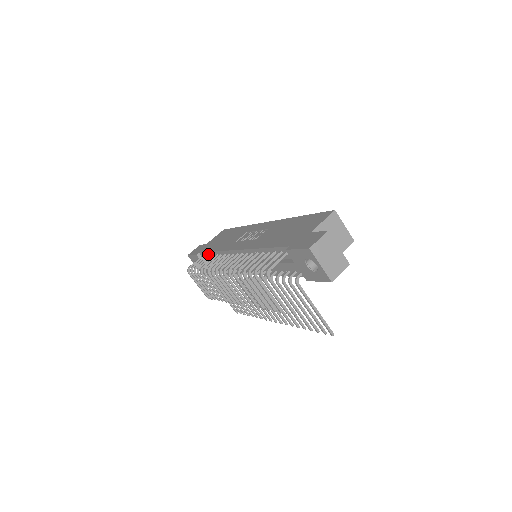
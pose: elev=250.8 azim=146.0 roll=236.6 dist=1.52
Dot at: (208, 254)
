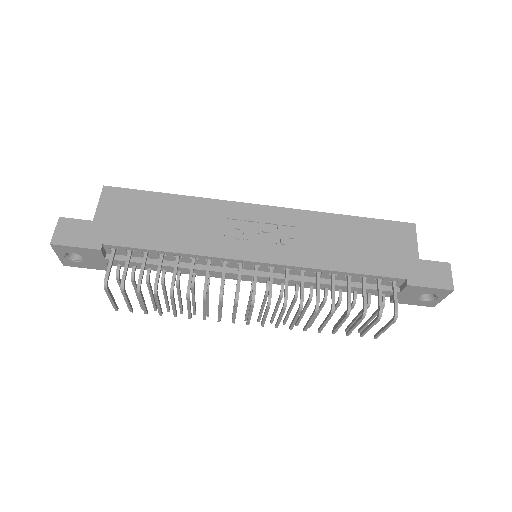
Dot at: (142, 251)
